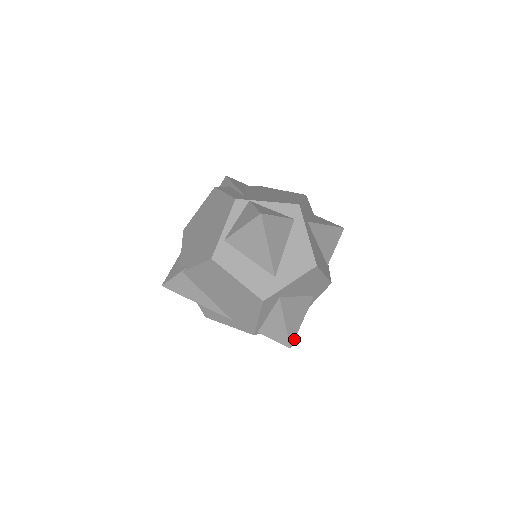
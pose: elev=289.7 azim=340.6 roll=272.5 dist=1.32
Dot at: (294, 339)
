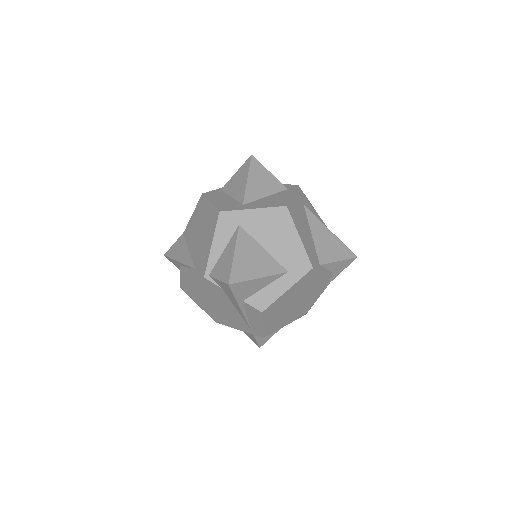
Dot at: (239, 282)
